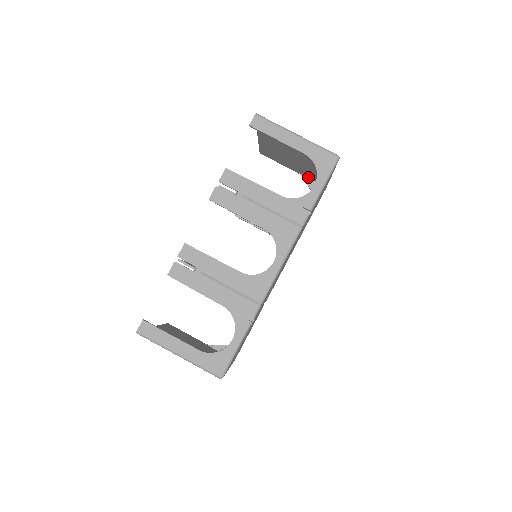
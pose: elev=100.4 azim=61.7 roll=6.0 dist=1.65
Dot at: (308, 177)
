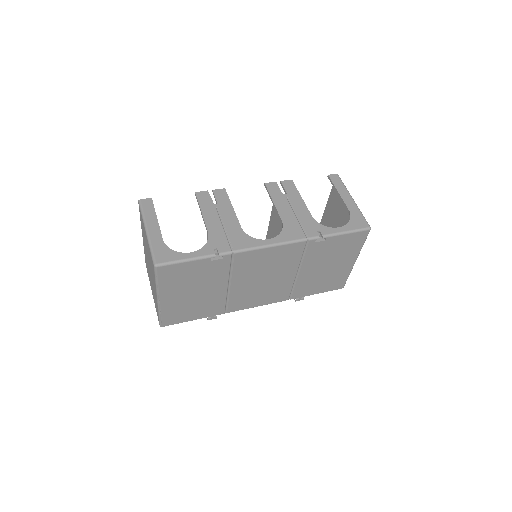
Dot at: occluded
